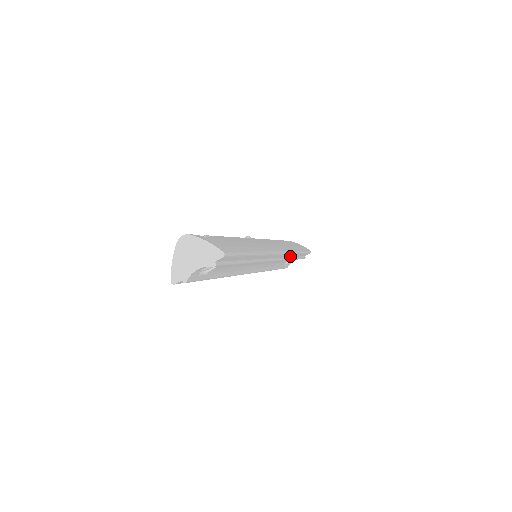
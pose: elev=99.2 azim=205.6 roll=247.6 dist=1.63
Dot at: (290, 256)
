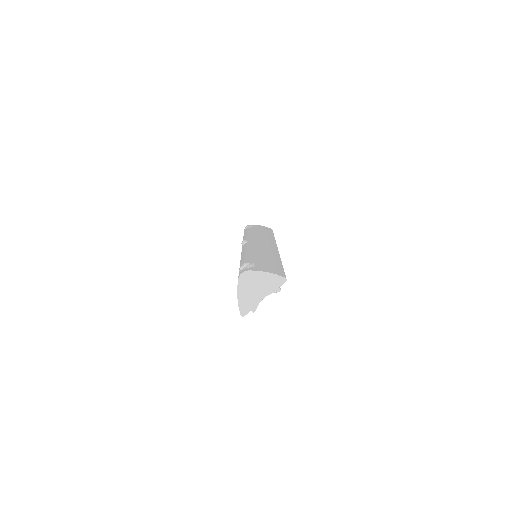
Dot at: occluded
